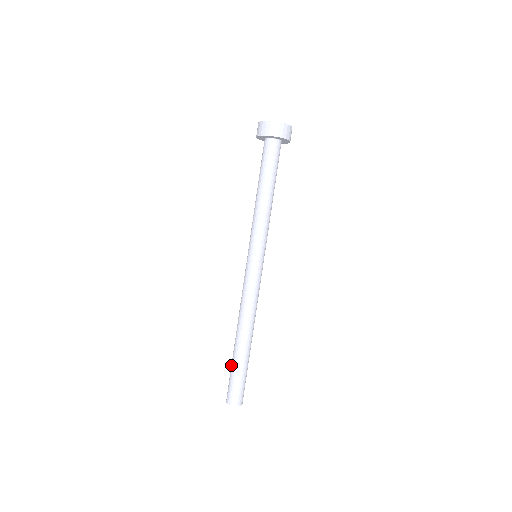
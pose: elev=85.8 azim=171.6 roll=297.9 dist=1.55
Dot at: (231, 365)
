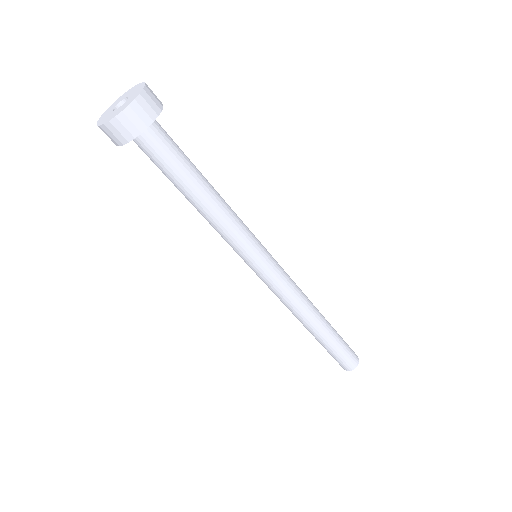
Dot at: occluded
